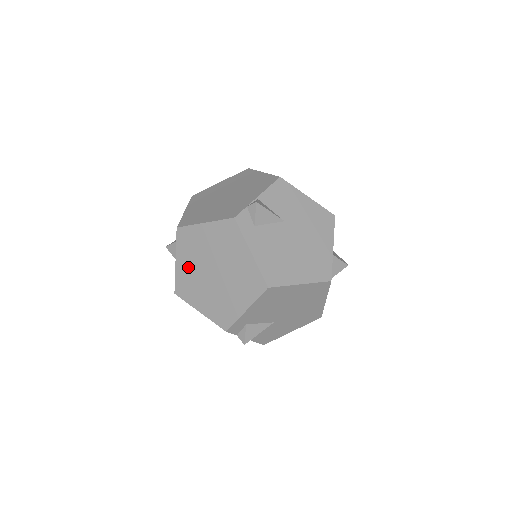
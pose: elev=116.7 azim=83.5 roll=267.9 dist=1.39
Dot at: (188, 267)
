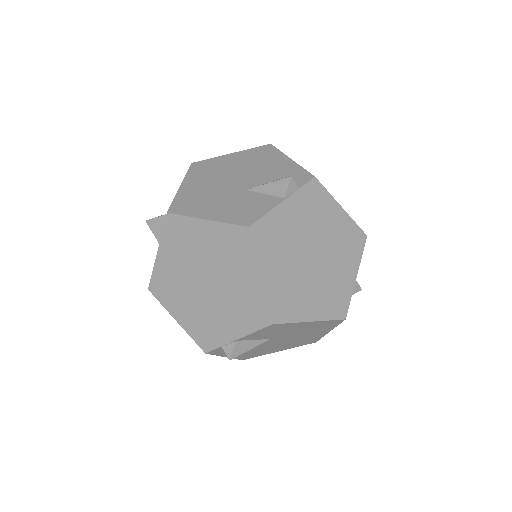
Dot at: occluded
